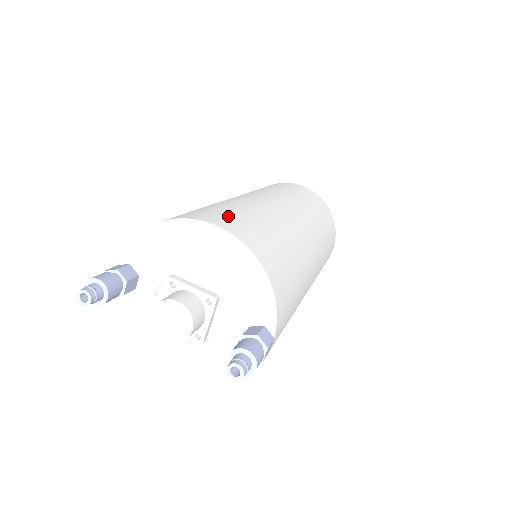
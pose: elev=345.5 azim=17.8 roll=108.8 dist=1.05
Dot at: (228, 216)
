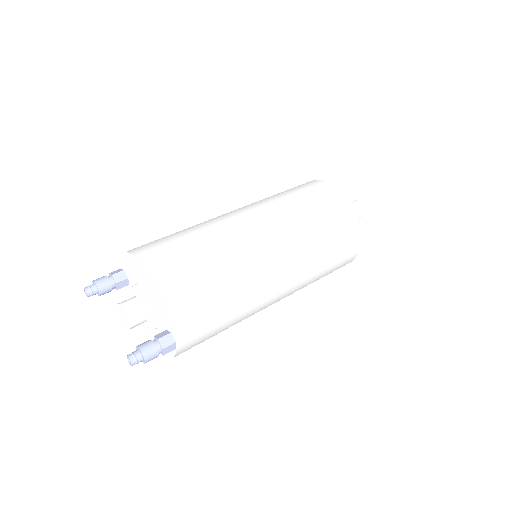
Dot at: (167, 251)
